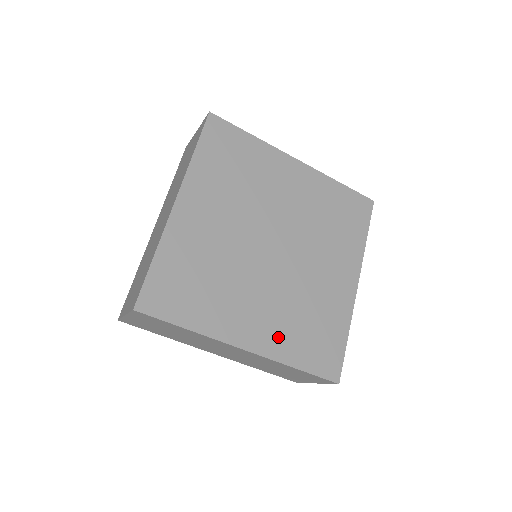
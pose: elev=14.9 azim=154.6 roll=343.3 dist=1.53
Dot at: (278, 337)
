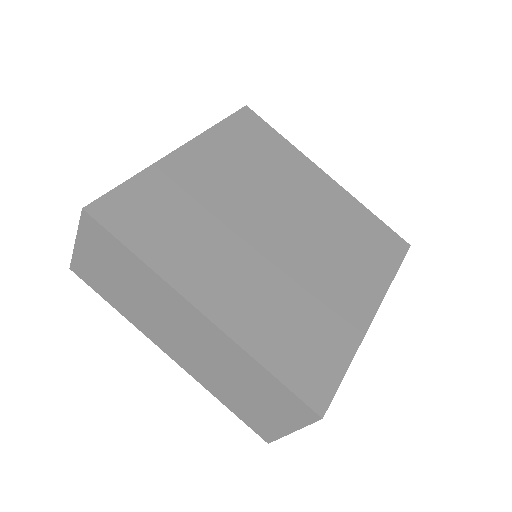
Dot at: (251, 320)
